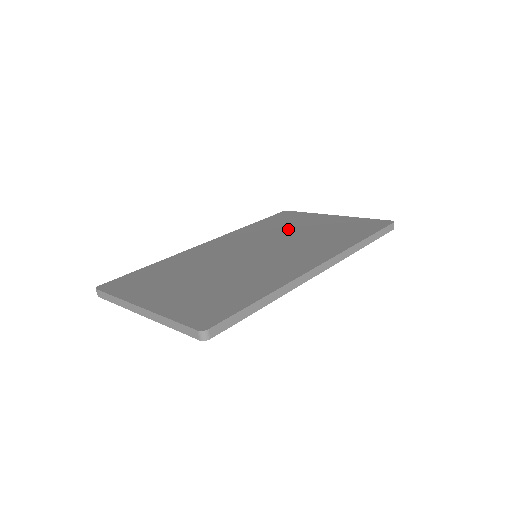
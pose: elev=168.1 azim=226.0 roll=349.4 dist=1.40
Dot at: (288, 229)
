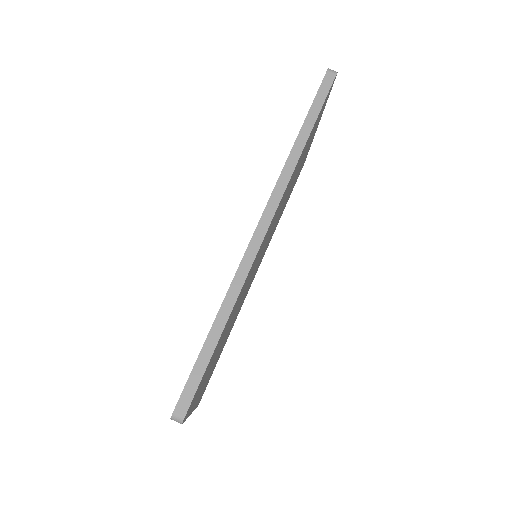
Dot at: occluded
